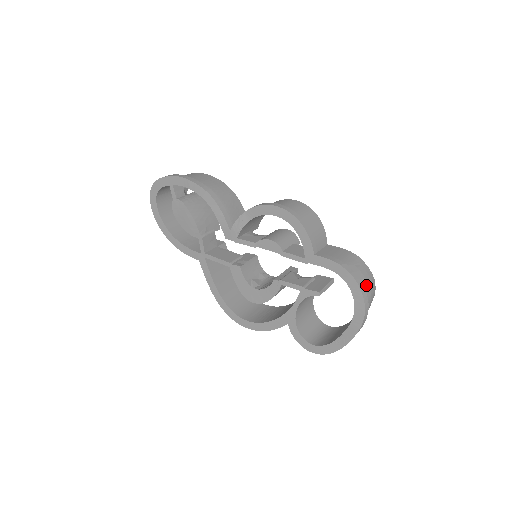
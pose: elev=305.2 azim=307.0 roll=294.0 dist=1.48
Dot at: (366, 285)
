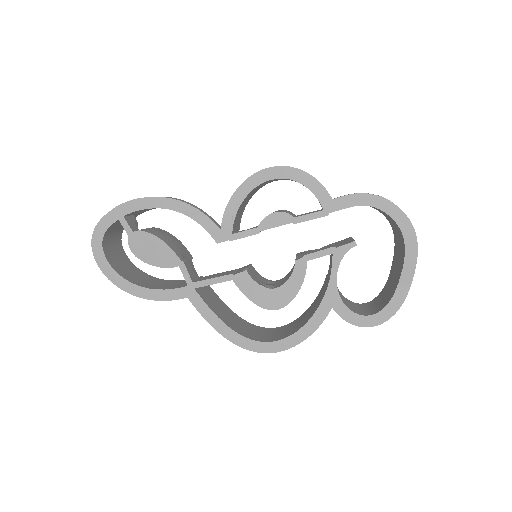
Dot at: occluded
